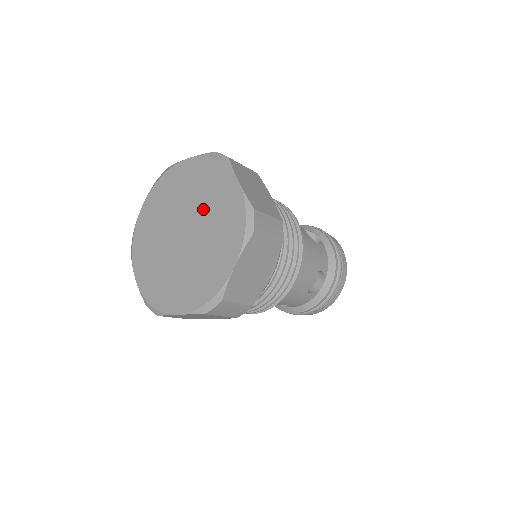
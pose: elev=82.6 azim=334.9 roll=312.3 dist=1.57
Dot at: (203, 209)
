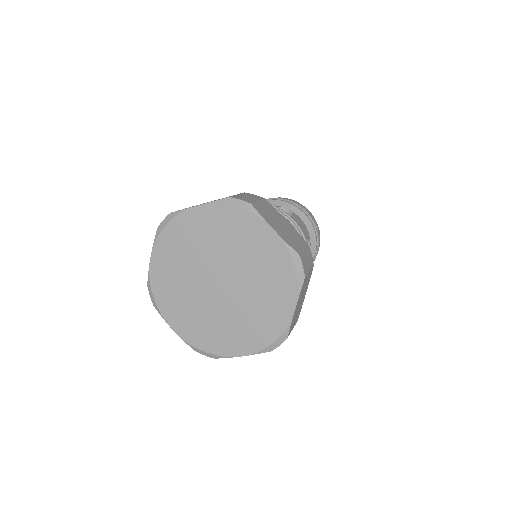
Dot at: (251, 290)
